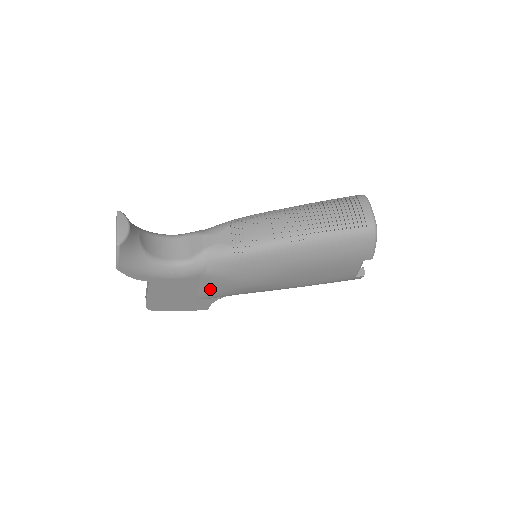
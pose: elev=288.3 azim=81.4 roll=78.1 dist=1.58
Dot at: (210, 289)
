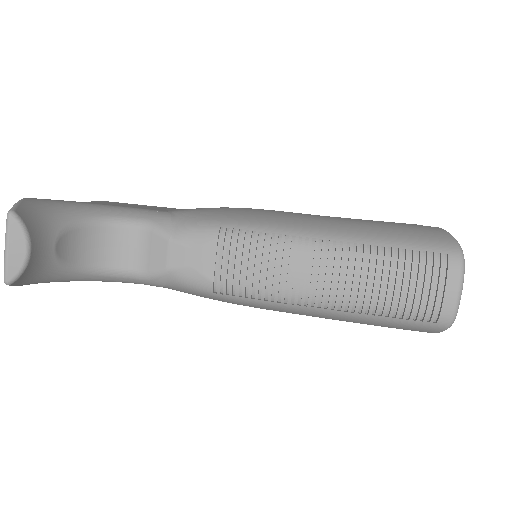
Dot at: occluded
